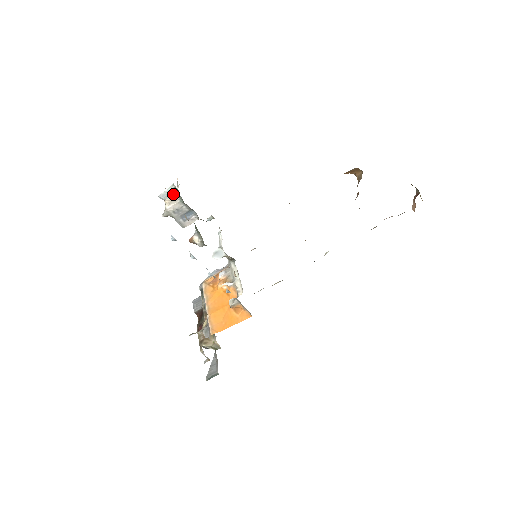
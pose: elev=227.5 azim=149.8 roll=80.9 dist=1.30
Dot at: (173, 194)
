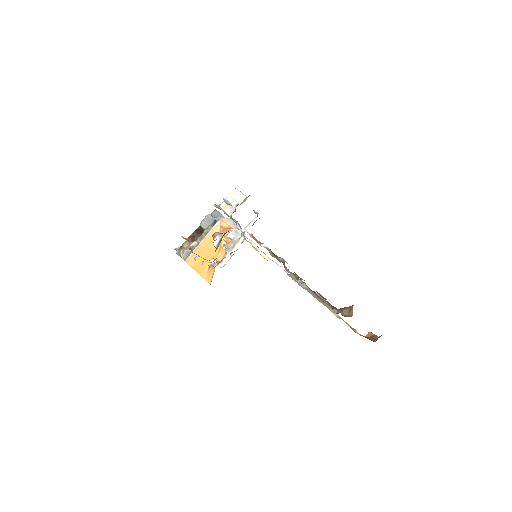
Dot at: occluded
